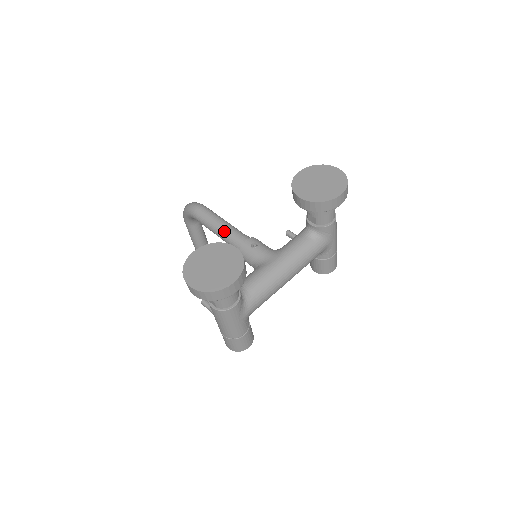
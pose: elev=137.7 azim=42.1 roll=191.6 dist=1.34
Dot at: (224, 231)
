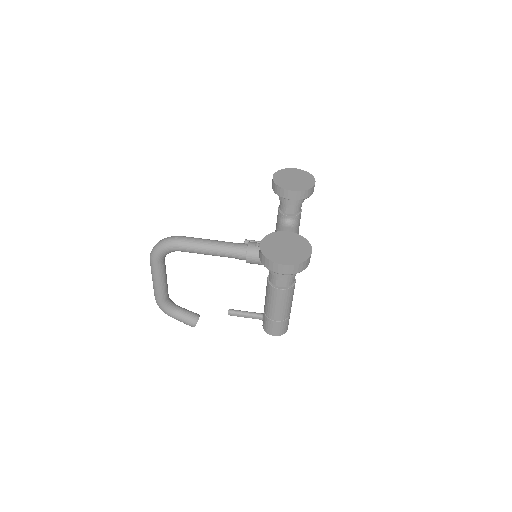
Dot at: (220, 246)
